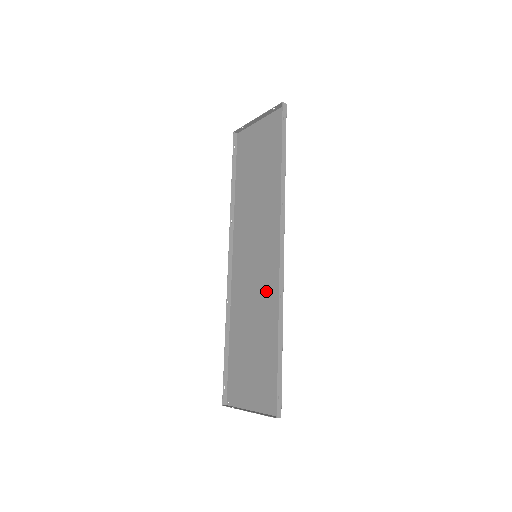
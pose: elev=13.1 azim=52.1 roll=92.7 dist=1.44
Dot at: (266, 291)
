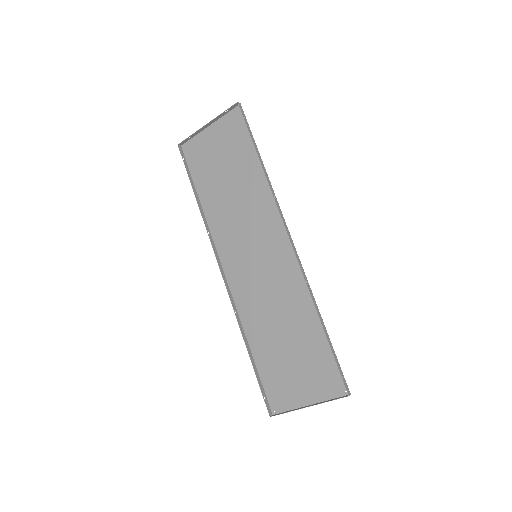
Dot at: (283, 284)
